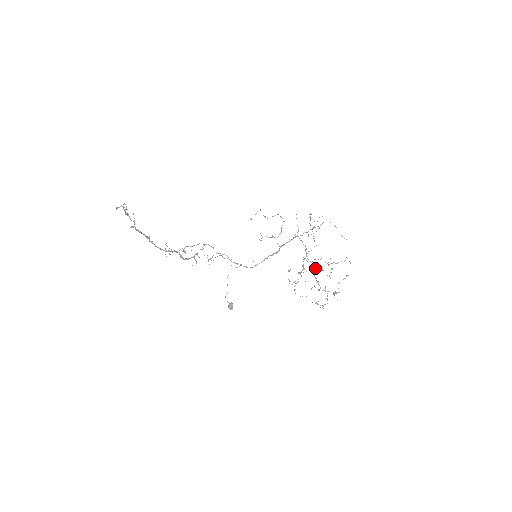
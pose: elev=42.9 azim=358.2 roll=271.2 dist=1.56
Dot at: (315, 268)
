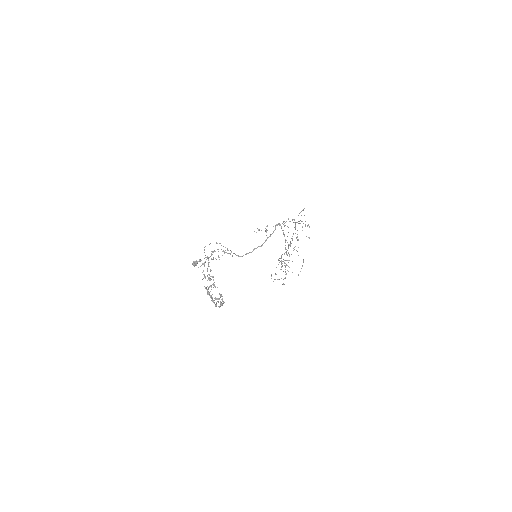
Dot at: occluded
